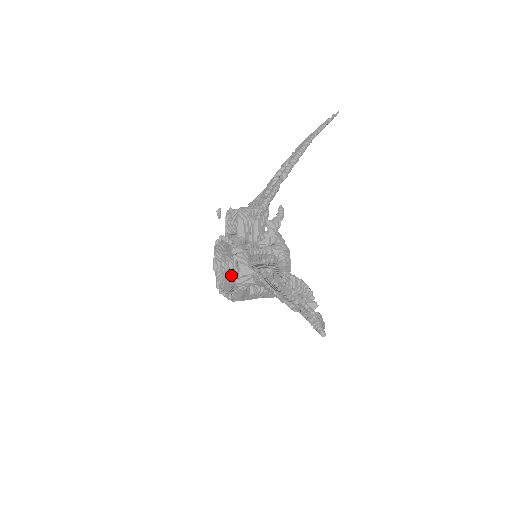
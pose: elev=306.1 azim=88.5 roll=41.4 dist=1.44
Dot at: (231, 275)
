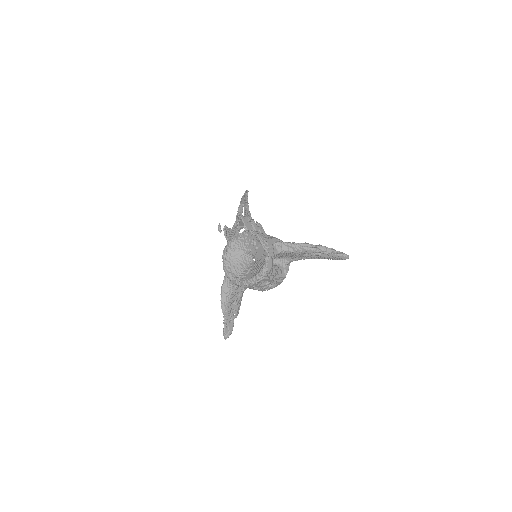
Dot at: (246, 271)
